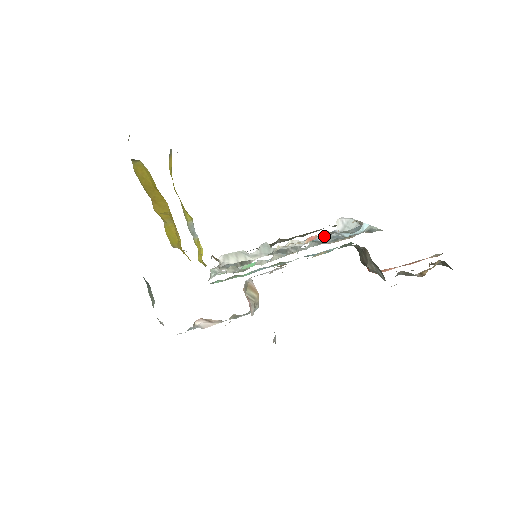
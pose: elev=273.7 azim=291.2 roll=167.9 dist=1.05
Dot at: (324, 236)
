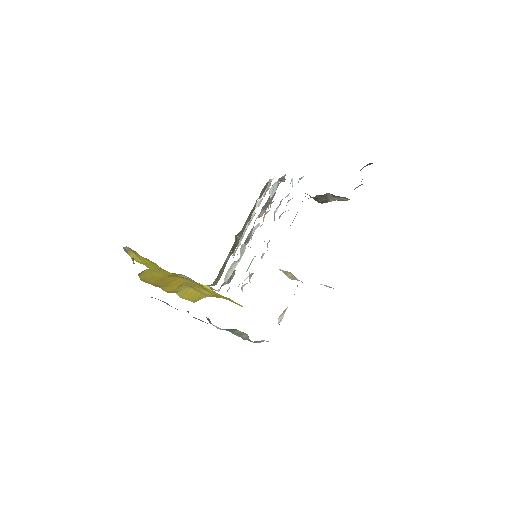
Dot at: (277, 208)
